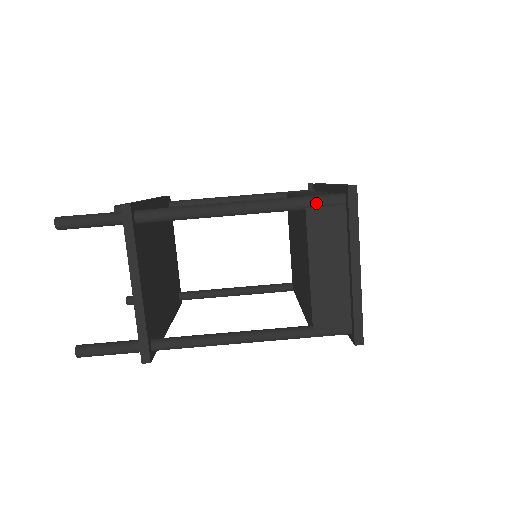
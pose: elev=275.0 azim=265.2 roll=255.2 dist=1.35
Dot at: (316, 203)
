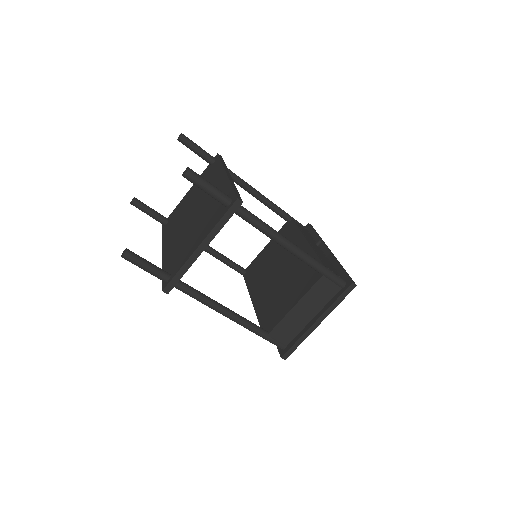
Dot at: (330, 277)
